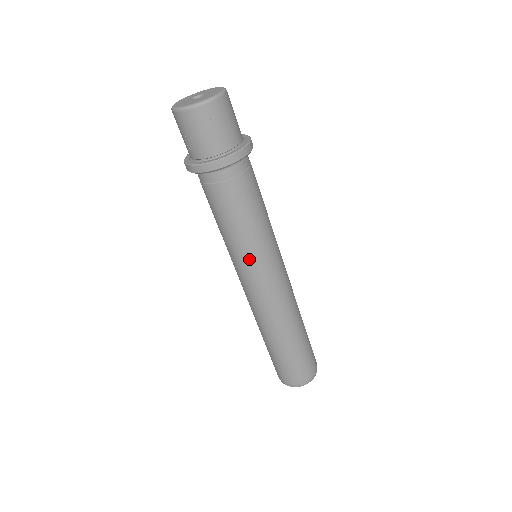
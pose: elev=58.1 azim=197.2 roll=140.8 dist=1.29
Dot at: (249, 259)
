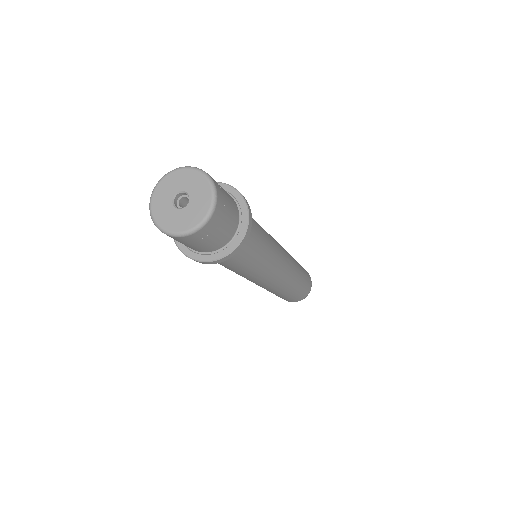
Dot at: occluded
